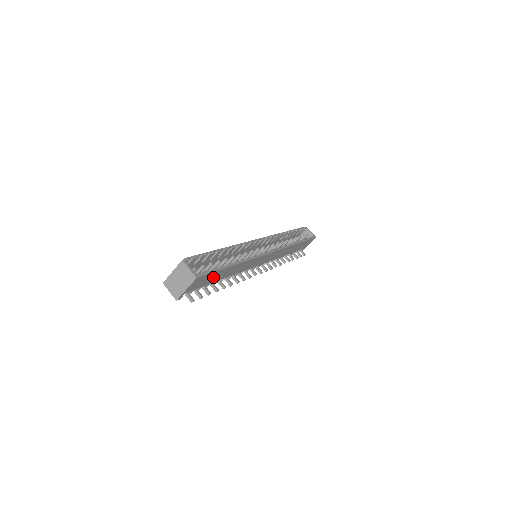
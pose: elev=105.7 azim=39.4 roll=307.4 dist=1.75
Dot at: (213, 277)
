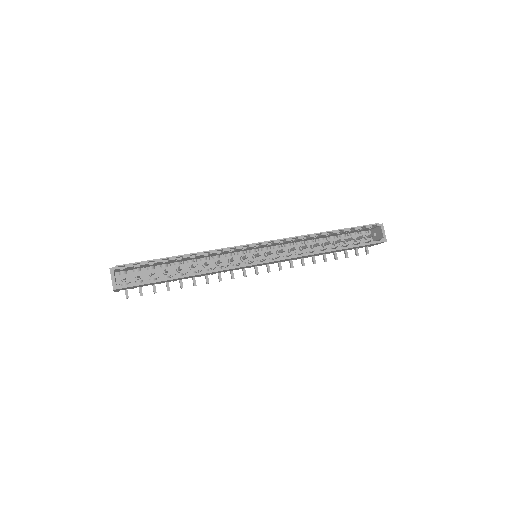
Dot at: (154, 283)
